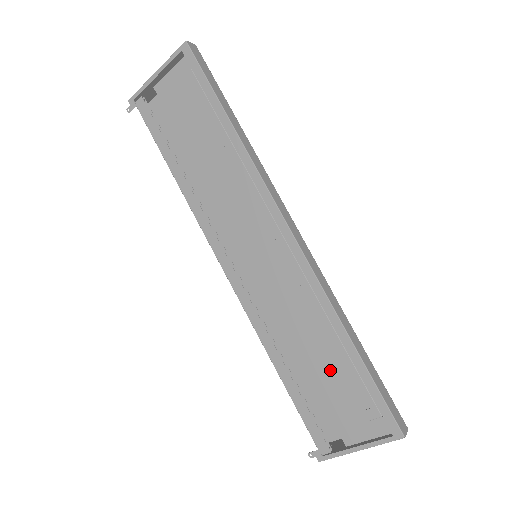
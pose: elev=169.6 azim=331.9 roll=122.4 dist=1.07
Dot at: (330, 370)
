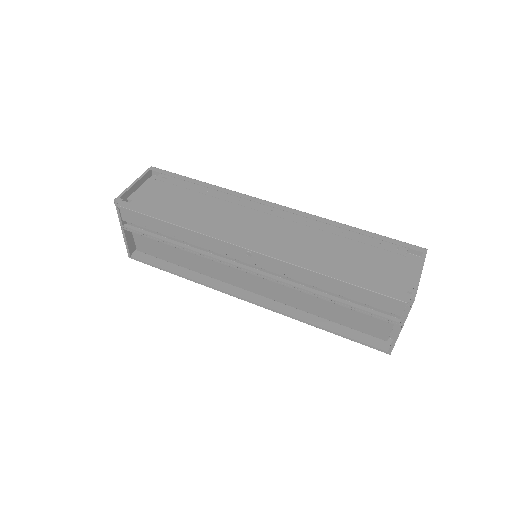
Dot at: (360, 260)
